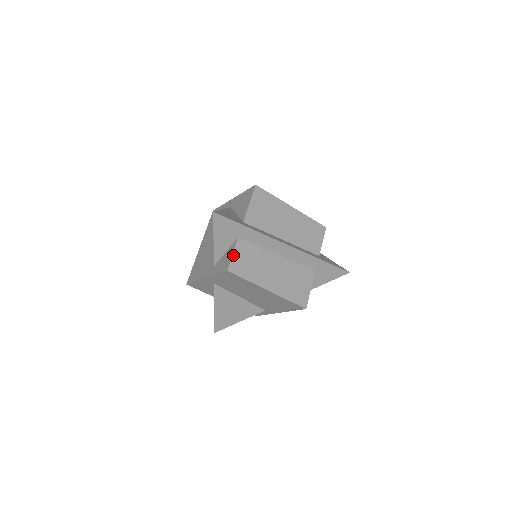
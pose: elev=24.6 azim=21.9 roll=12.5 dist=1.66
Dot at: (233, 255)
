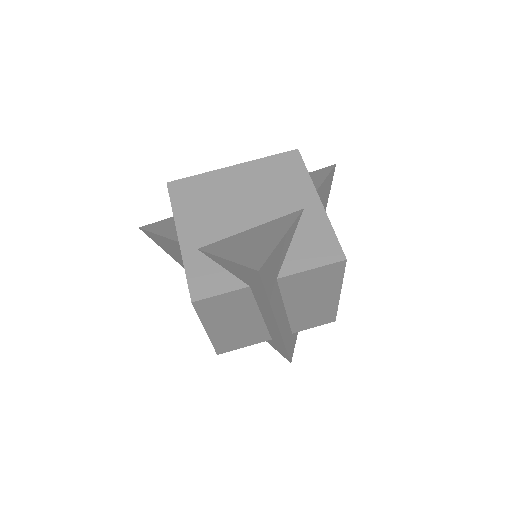
Dot at: (219, 295)
